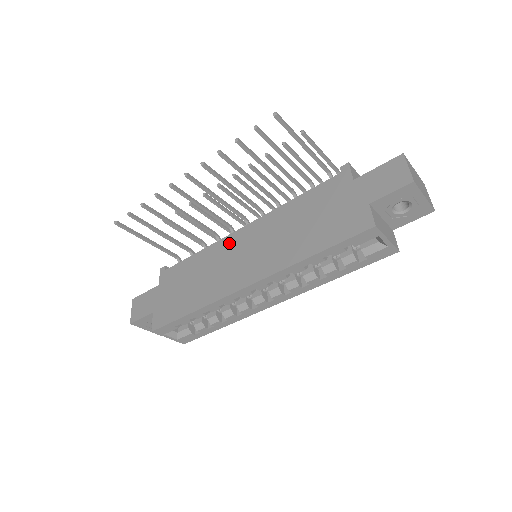
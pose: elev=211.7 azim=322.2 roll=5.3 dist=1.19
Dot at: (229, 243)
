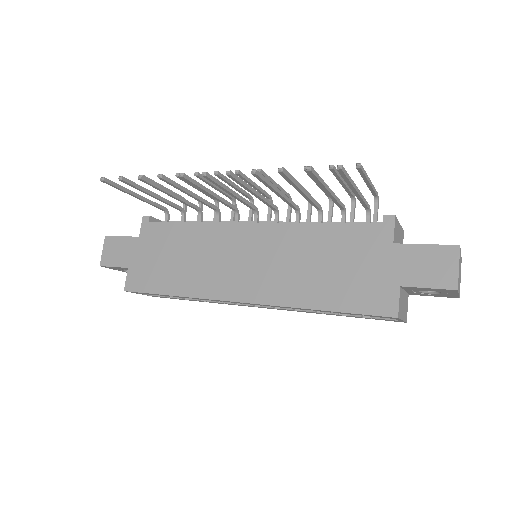
Dot at: (230, 234)
